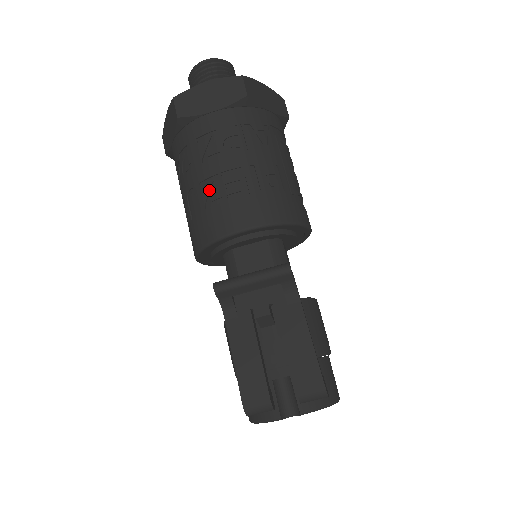
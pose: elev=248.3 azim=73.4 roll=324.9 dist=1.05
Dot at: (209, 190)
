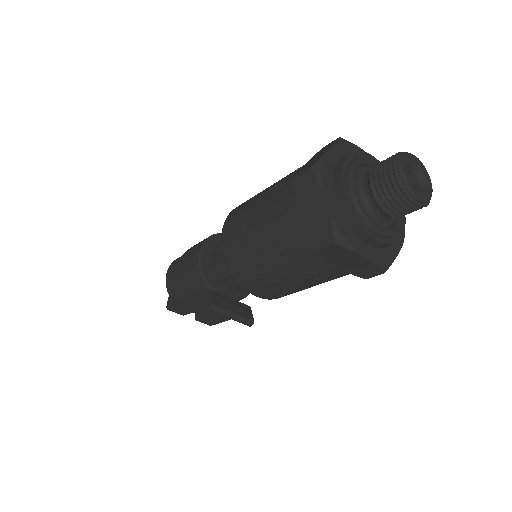
Dot at: (269, 276)
